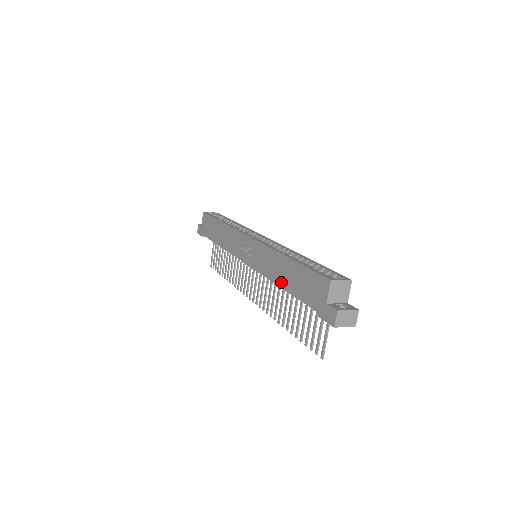
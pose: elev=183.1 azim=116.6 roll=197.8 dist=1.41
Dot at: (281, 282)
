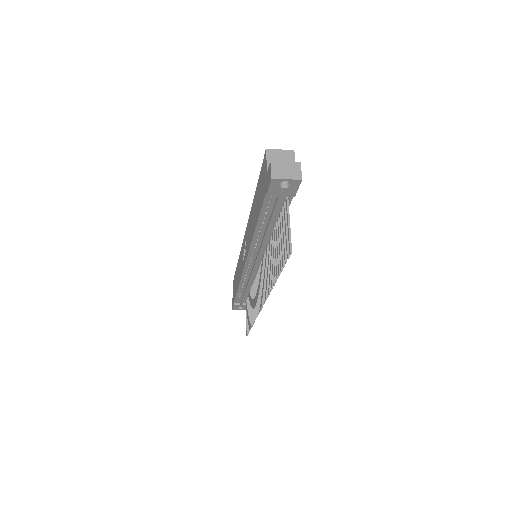
Dot at: (254, 225)
